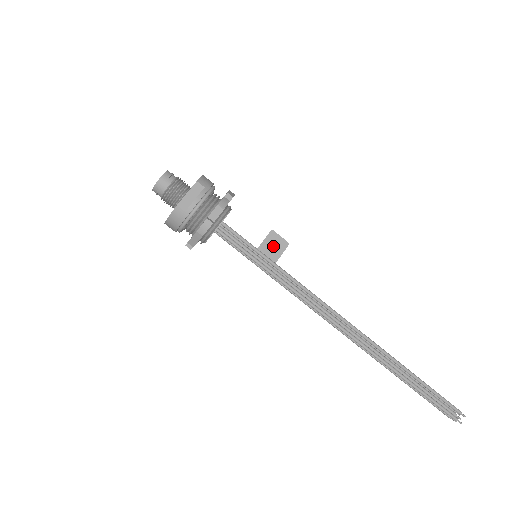
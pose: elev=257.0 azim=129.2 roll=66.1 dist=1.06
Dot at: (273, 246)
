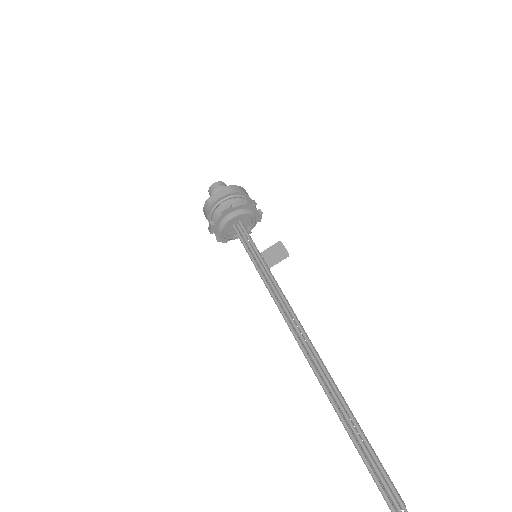
Dot at: (275, 253)
